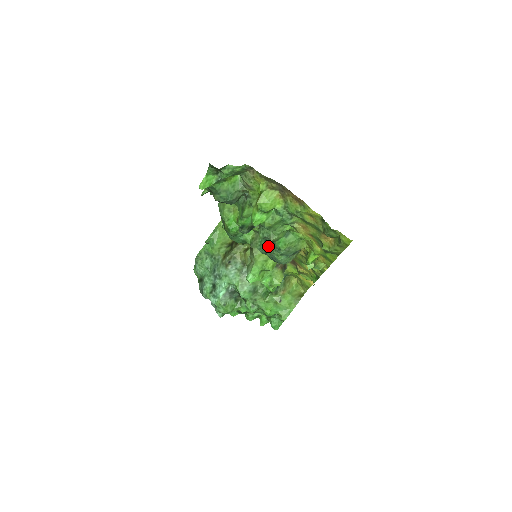
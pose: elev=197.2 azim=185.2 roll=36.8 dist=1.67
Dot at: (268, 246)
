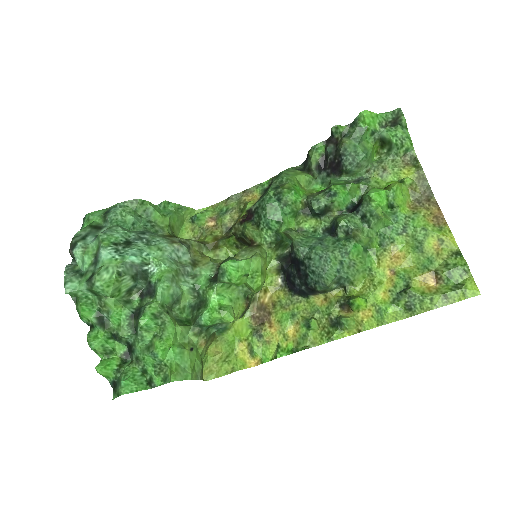
Dot at: (326, 243)
